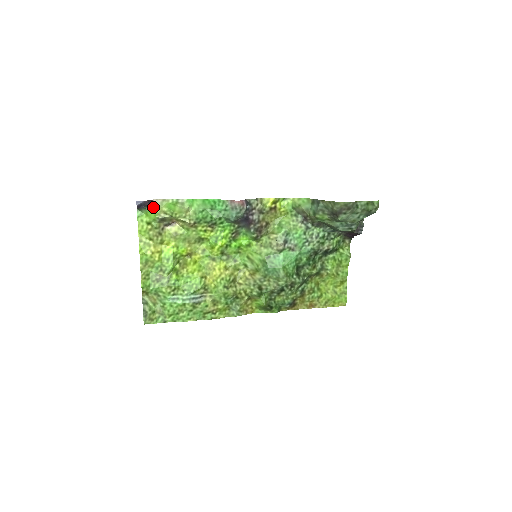
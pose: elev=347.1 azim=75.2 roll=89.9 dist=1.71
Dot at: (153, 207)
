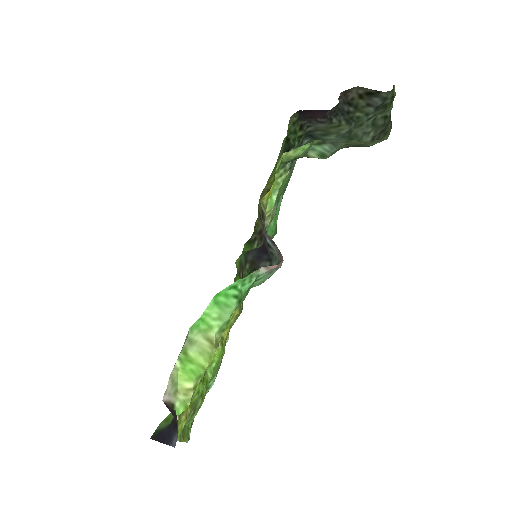
Dot at: (173, 406)
